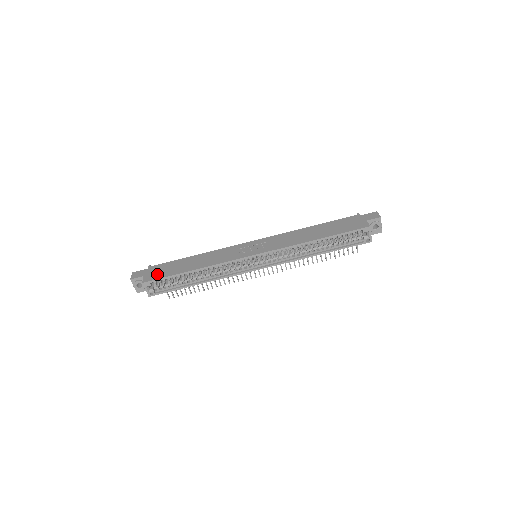
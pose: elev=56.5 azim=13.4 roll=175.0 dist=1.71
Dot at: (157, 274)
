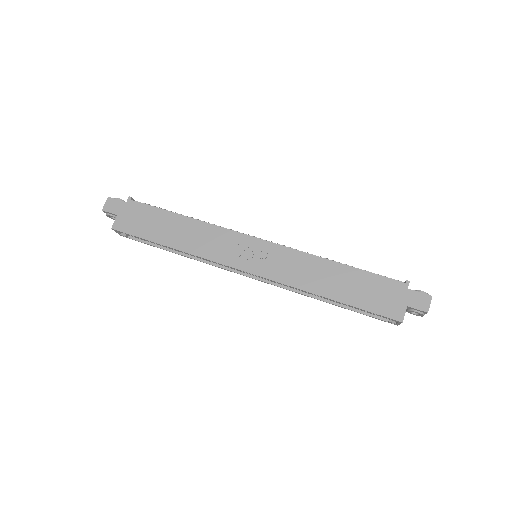
Dot at: (132, 224)
